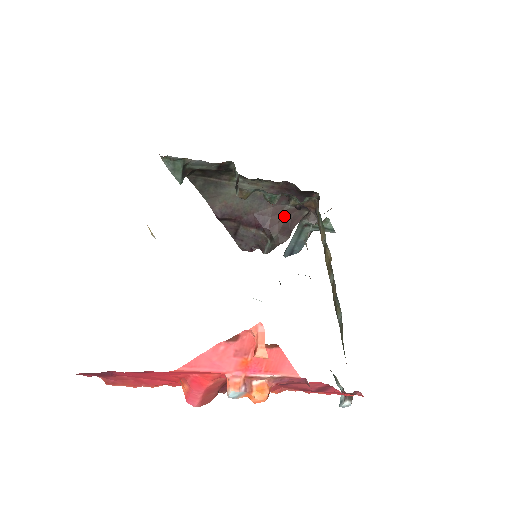
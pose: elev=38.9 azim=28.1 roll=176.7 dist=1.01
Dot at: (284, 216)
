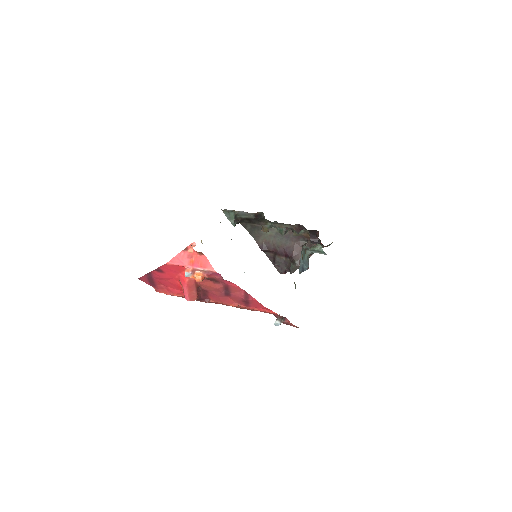
Dot at: occluded
